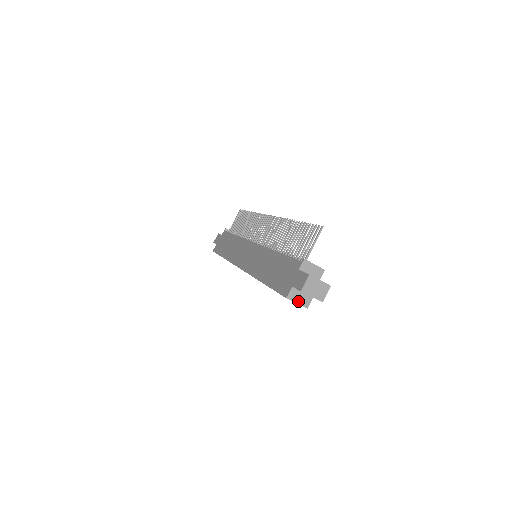
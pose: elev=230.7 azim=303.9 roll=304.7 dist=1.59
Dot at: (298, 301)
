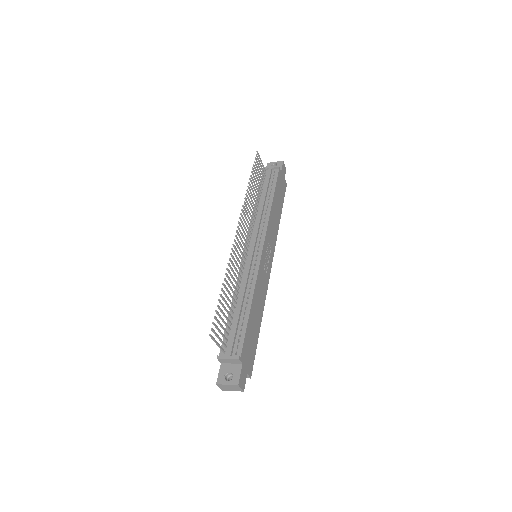
Dot at: occluded
